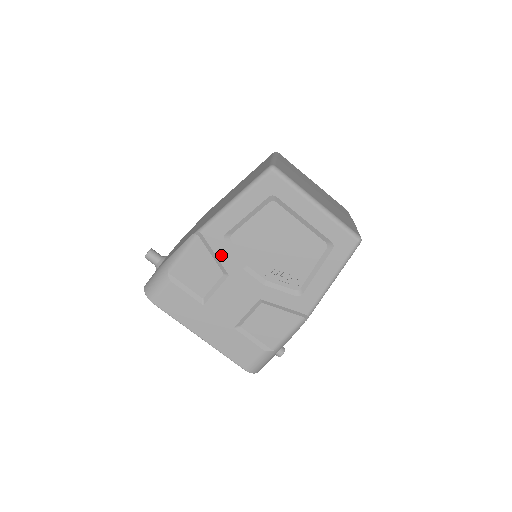
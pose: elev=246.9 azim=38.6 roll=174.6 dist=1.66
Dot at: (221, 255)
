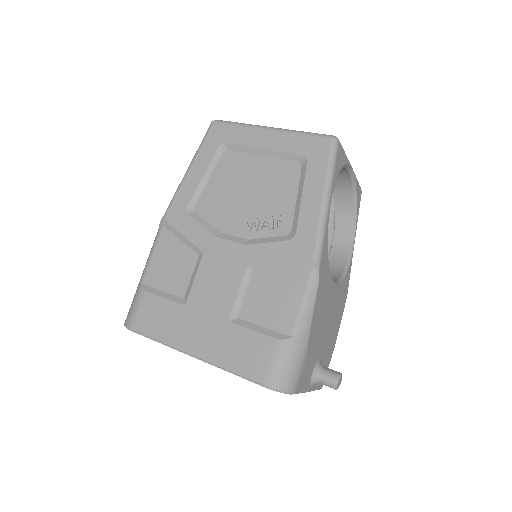
Dot at: (189, 233)
